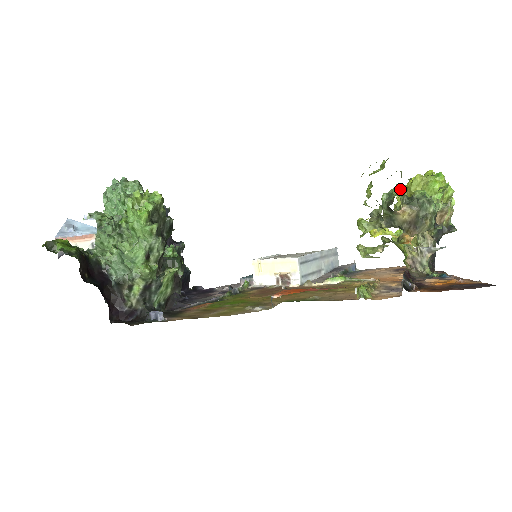
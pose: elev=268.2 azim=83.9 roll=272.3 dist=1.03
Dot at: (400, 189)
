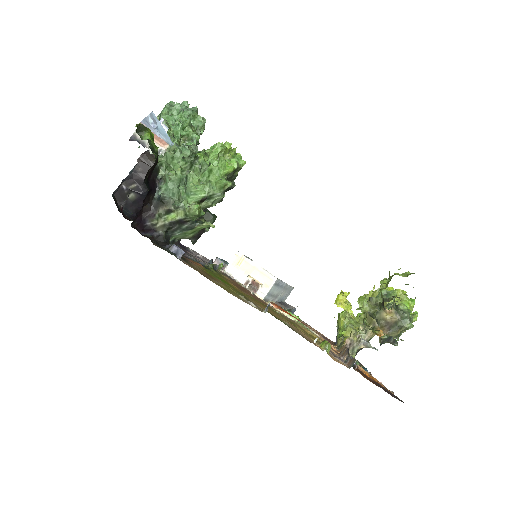
Dot at: occluded
